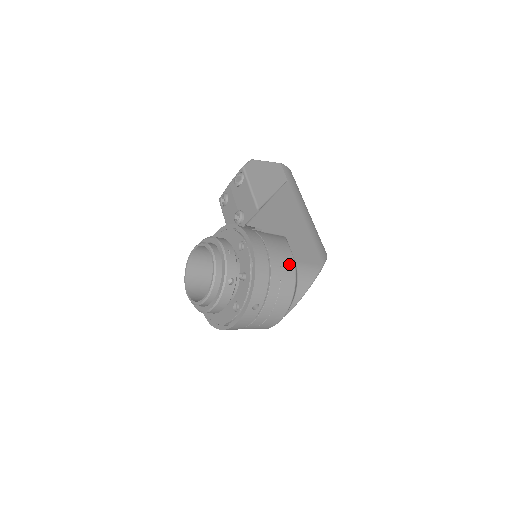
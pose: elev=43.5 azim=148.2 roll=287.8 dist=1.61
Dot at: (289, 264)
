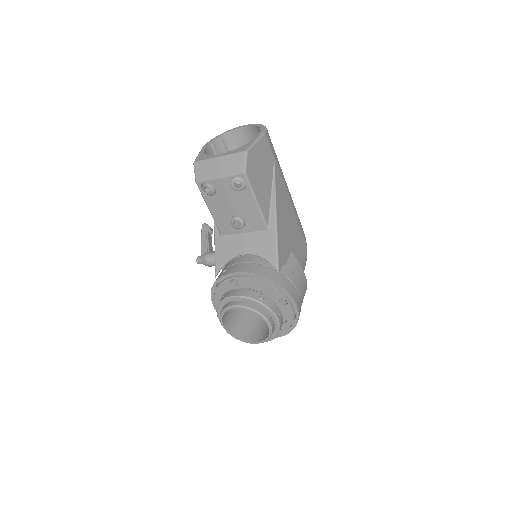
Dot at: occluded
